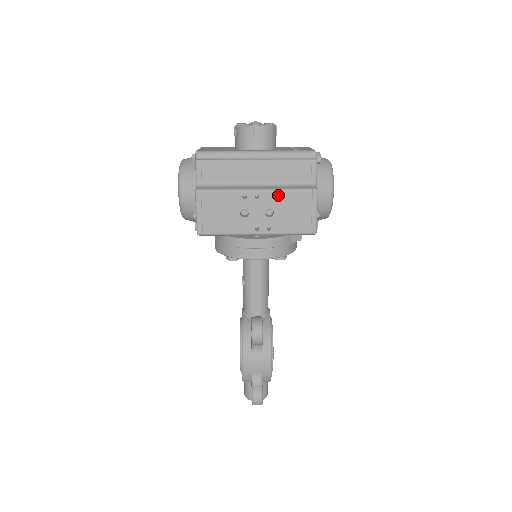
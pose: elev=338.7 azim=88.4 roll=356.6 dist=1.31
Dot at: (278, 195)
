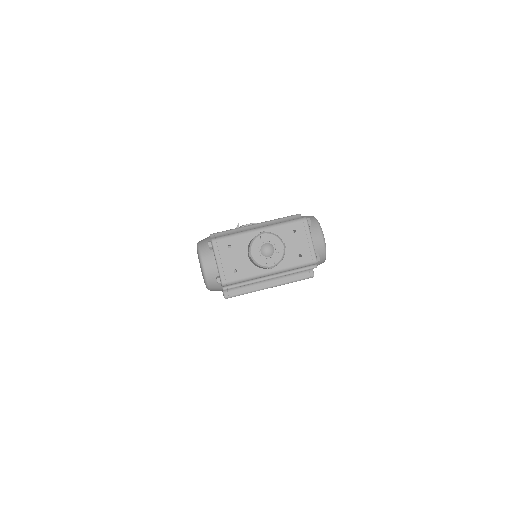
Dot at: occluded
